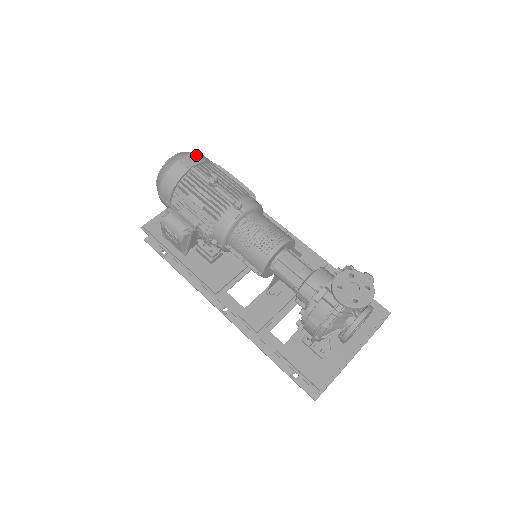
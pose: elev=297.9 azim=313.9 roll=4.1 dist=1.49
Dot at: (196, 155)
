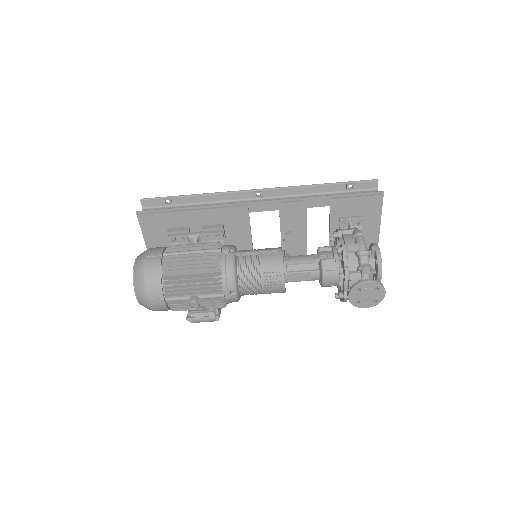
Dot at: (149, 287)
